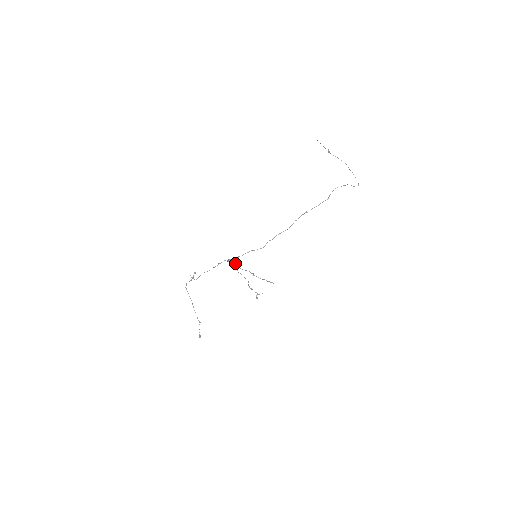
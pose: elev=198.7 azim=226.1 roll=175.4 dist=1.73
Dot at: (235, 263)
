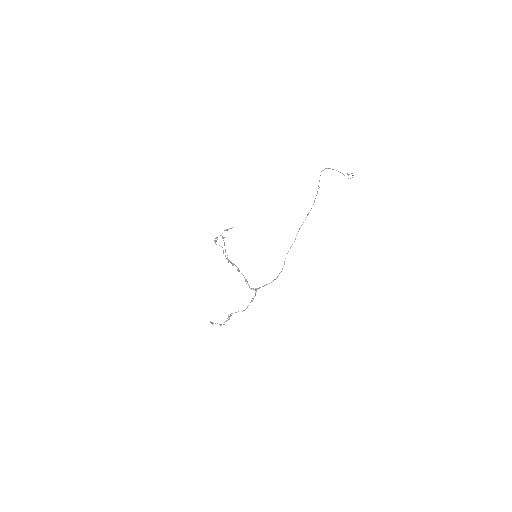
Dot at: (238, 268)
